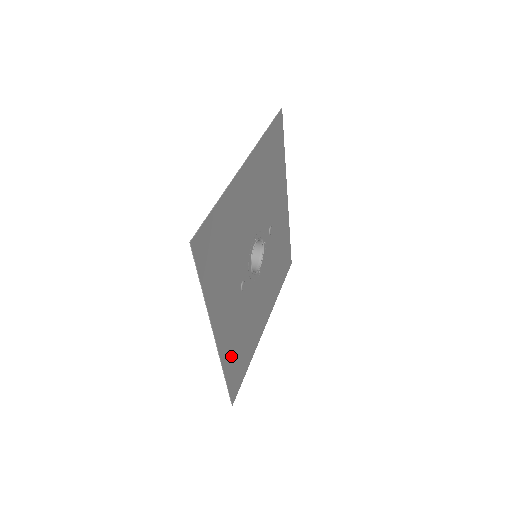
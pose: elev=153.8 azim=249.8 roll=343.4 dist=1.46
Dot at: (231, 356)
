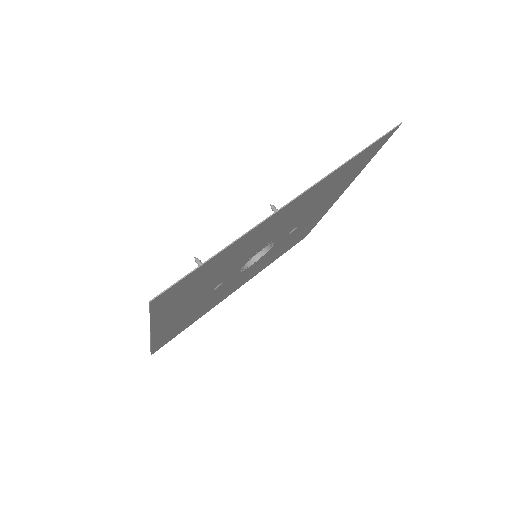
Dot at: (169, 332)
